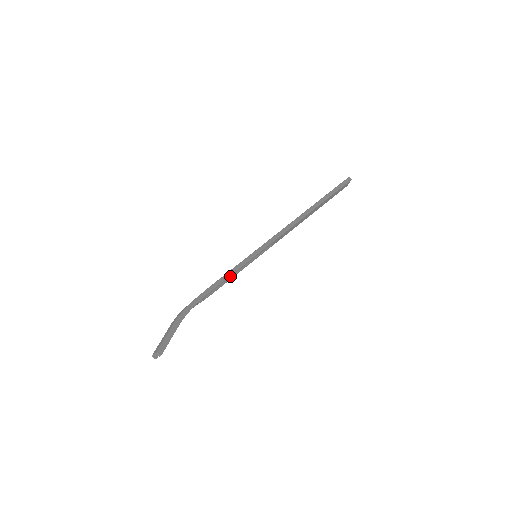
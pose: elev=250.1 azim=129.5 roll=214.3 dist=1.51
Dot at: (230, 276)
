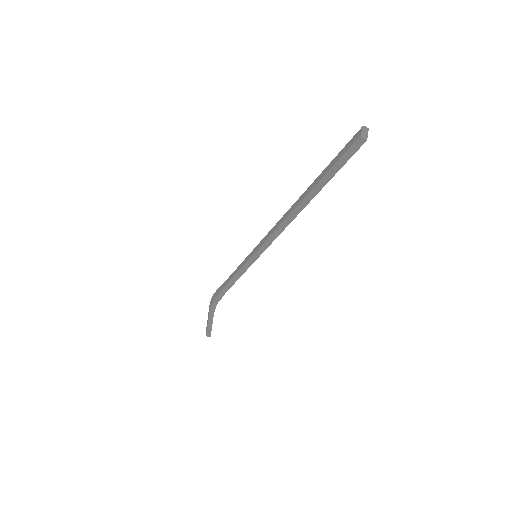
Dot at: (237, 279)
